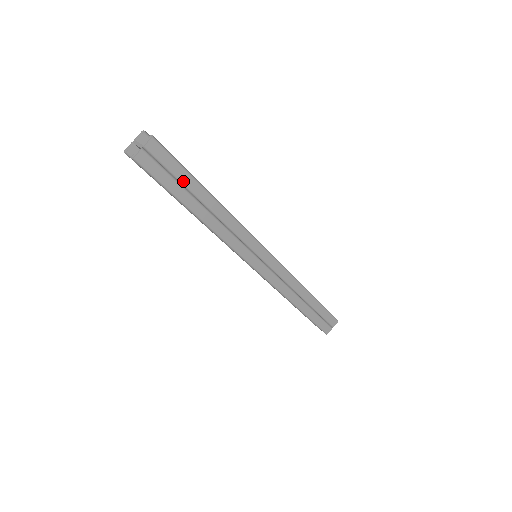
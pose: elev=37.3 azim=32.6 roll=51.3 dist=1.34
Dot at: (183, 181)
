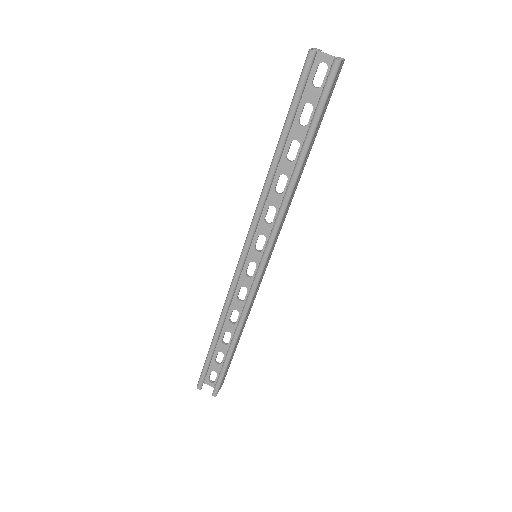
Dot at: (320, 121)
